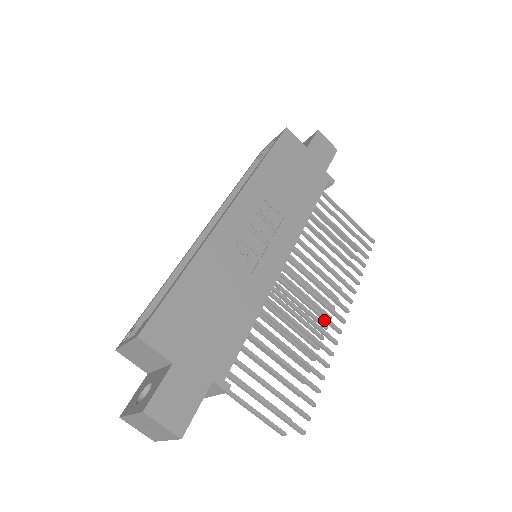
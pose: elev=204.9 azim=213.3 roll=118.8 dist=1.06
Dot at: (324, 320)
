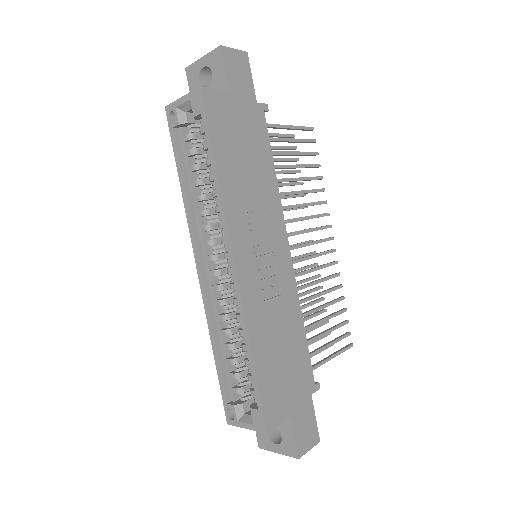
Dot at: occluded
